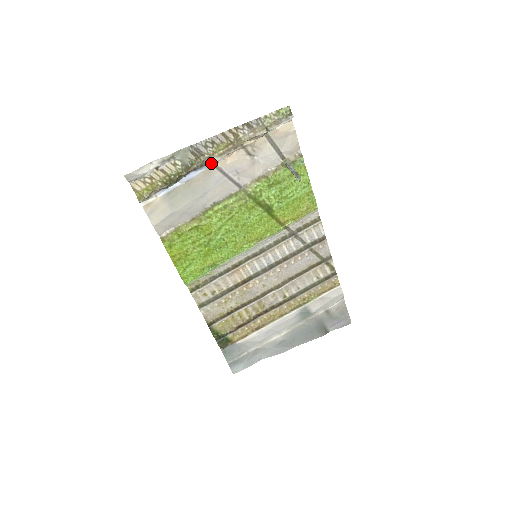
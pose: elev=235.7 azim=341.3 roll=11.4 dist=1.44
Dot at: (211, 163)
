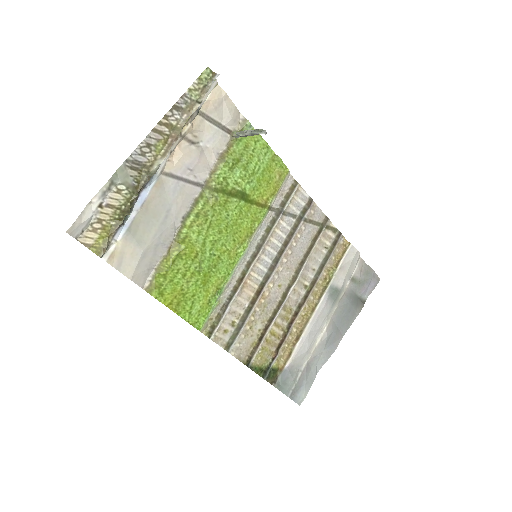
Dot at: (158, 171)
